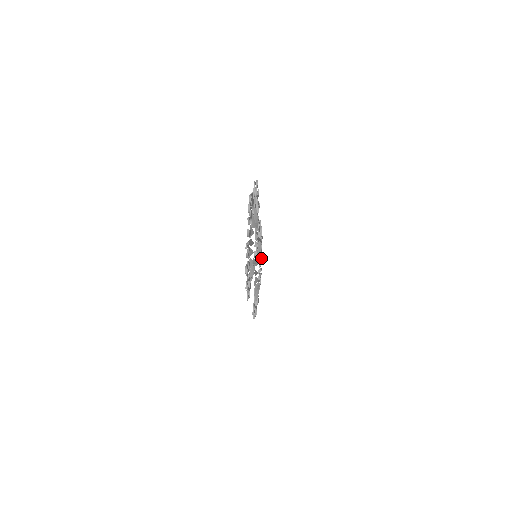
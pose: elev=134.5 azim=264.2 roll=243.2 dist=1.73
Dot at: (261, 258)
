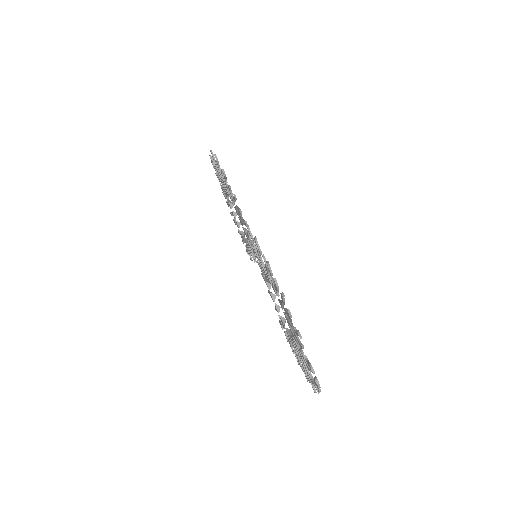
Dot at: occluded
